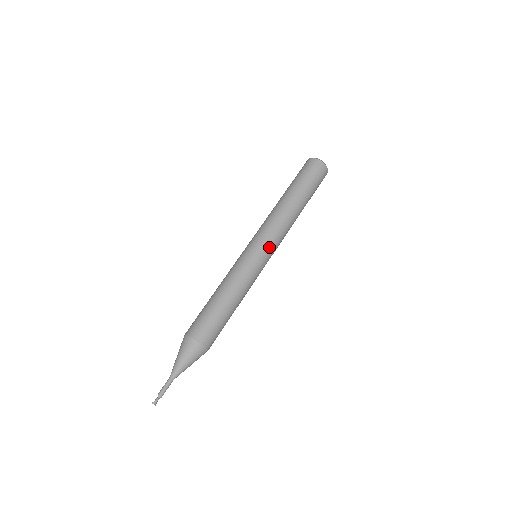
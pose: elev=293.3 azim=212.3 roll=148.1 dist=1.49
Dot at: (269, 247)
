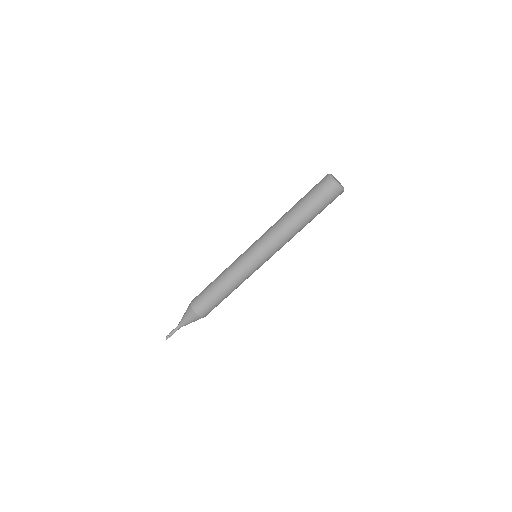
Dot at: occluded
